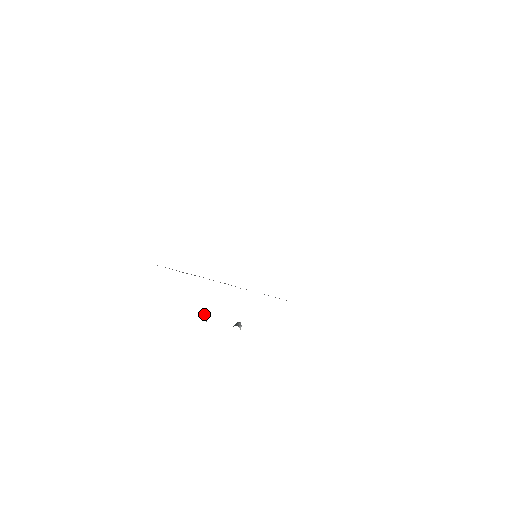
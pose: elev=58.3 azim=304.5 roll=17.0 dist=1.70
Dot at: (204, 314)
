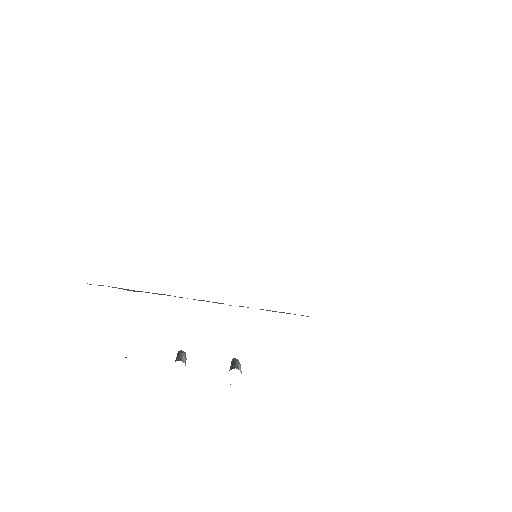
Dot at: (179, 356)
